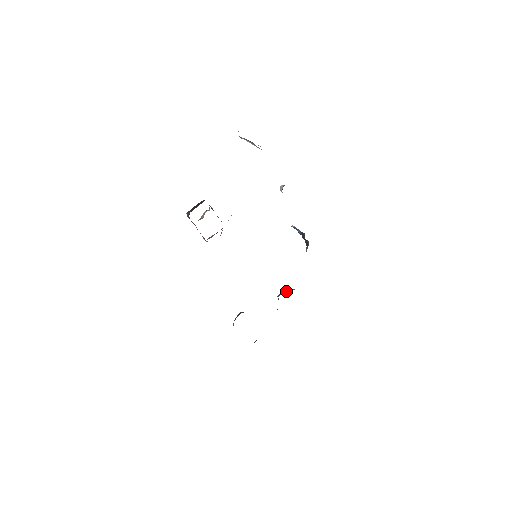
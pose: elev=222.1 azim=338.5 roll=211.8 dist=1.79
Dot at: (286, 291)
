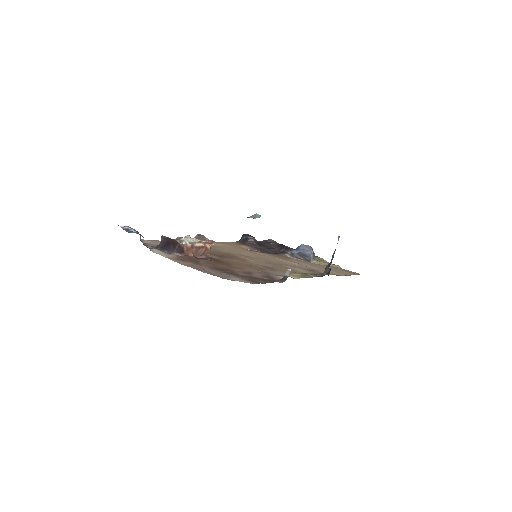
Dot at: (304, 254)
